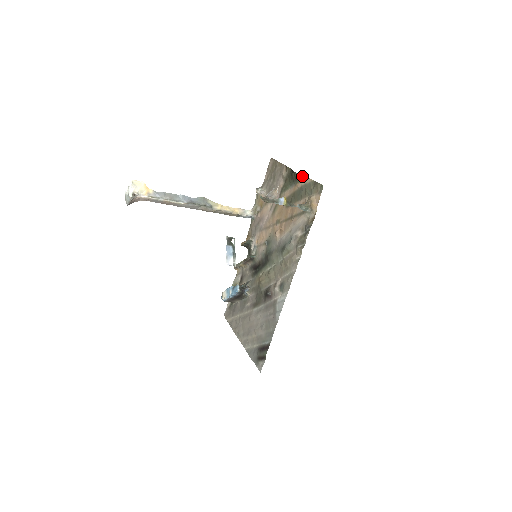
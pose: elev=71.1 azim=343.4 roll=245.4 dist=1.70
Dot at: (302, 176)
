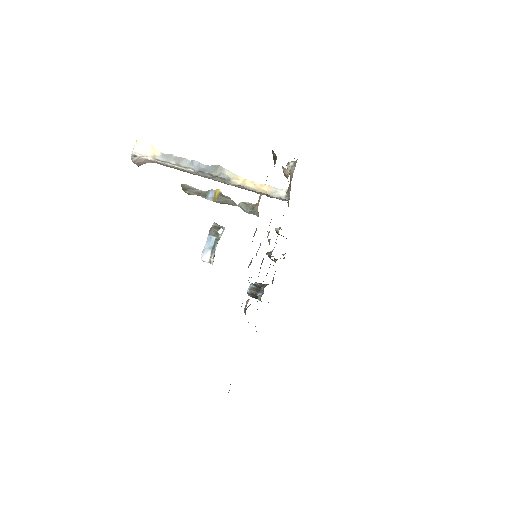
Dot at: (276, 157)
